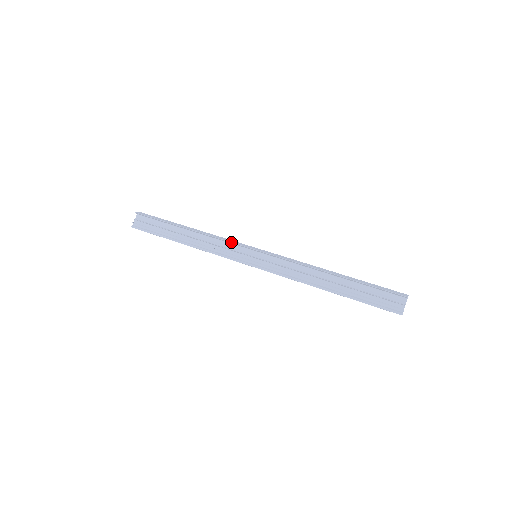
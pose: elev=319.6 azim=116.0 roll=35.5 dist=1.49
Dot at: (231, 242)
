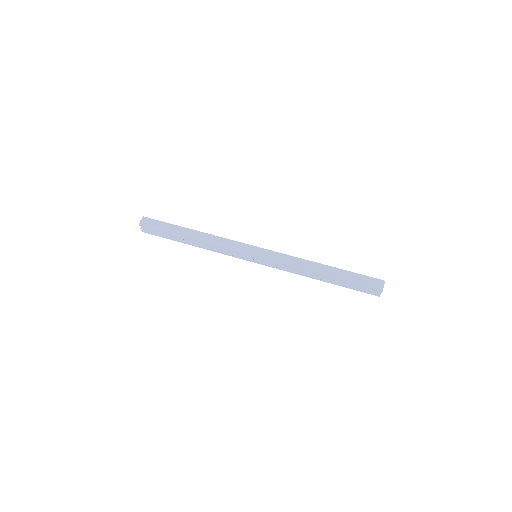
Dot at: occluded
